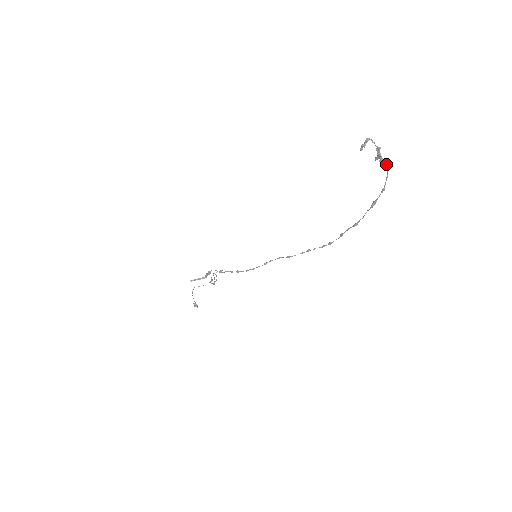
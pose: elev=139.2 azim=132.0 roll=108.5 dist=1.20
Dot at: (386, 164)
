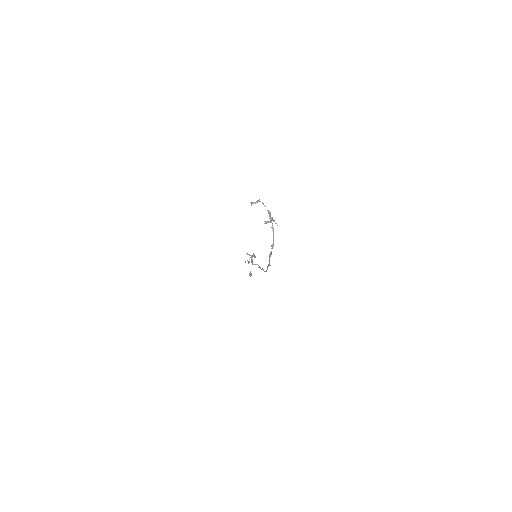
Dot at: (272, 227)
